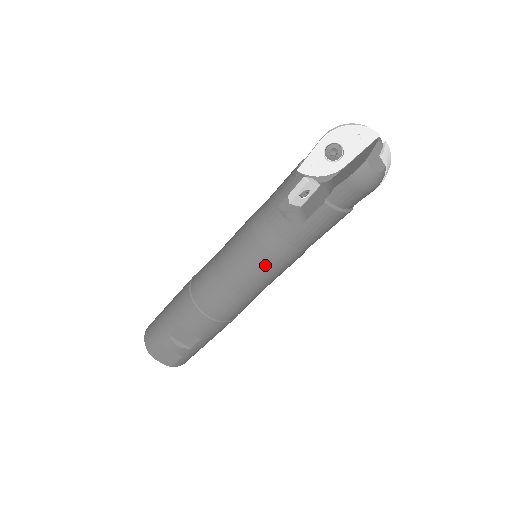
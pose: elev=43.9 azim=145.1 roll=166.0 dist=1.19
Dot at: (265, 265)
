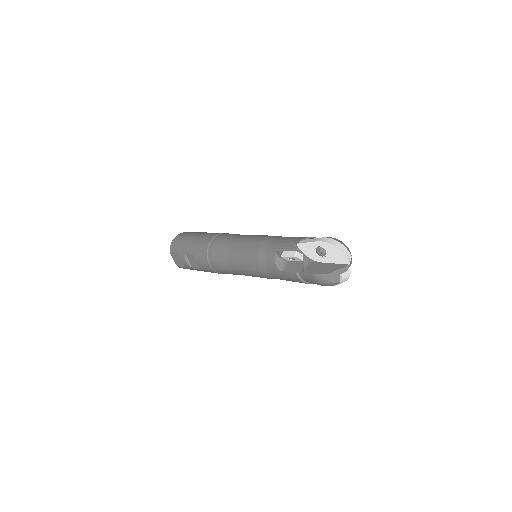
Dot at: (252, 270)
